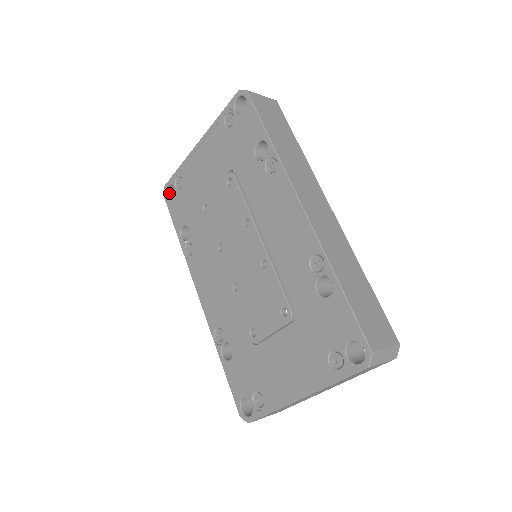
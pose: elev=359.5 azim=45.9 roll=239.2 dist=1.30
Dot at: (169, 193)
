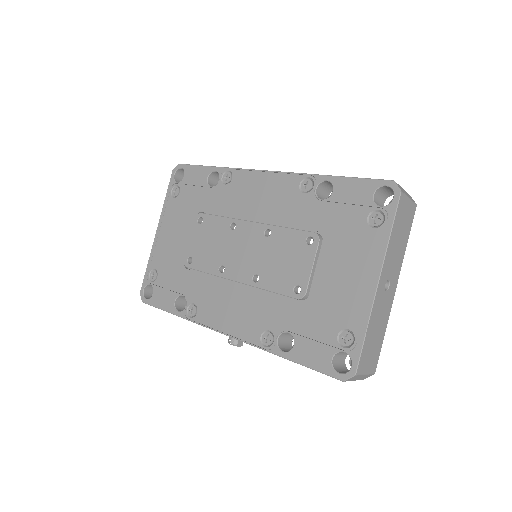
Dot at: (147, 297)
